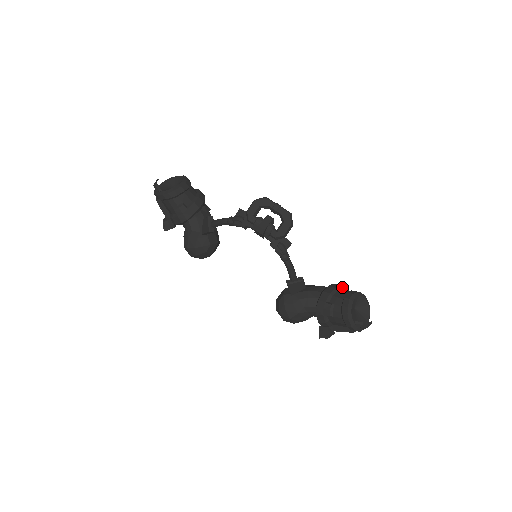
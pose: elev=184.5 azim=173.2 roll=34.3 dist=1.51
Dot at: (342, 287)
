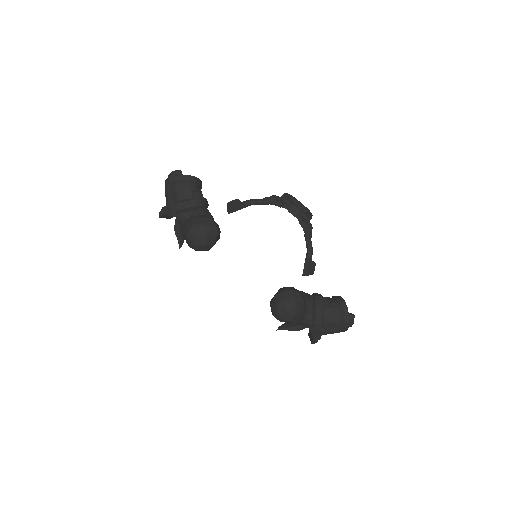
Dot at: occluded
